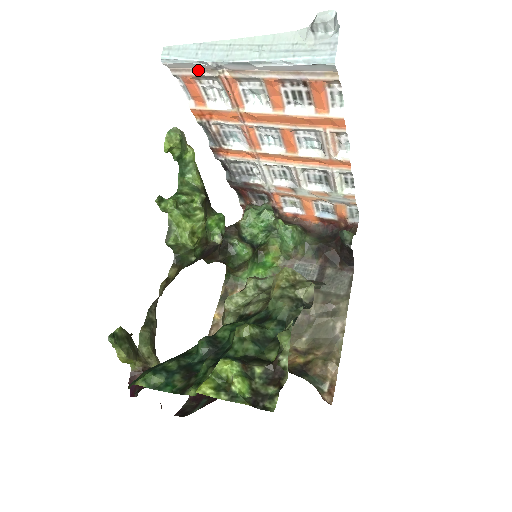
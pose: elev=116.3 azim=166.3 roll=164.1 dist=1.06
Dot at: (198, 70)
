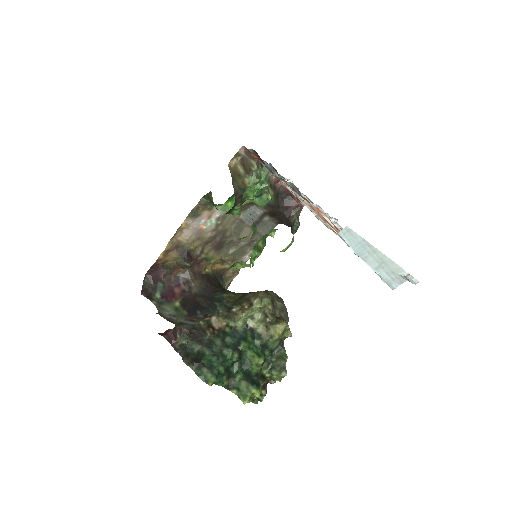
Dot at: occluded
